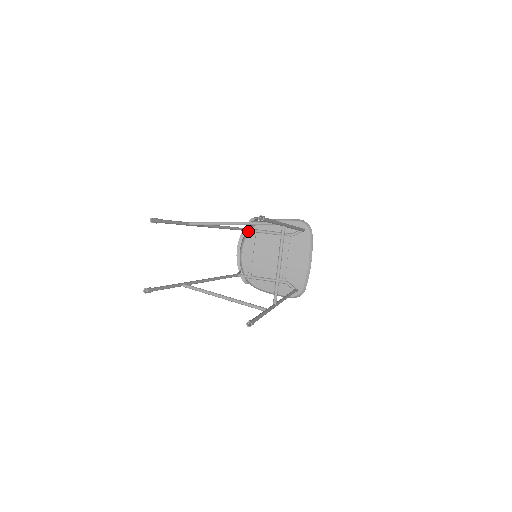
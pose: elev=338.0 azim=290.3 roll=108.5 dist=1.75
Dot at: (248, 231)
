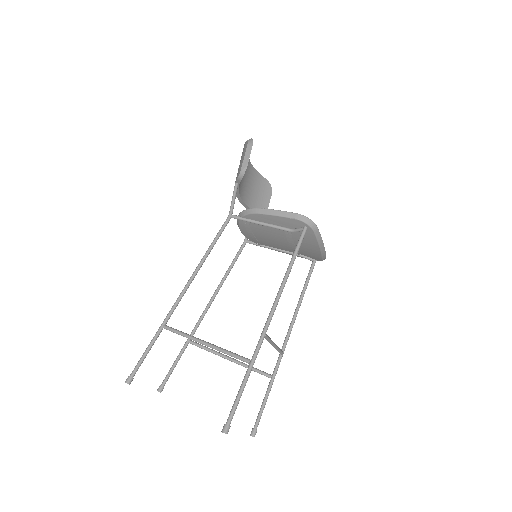
Dot at: (238, 217)
